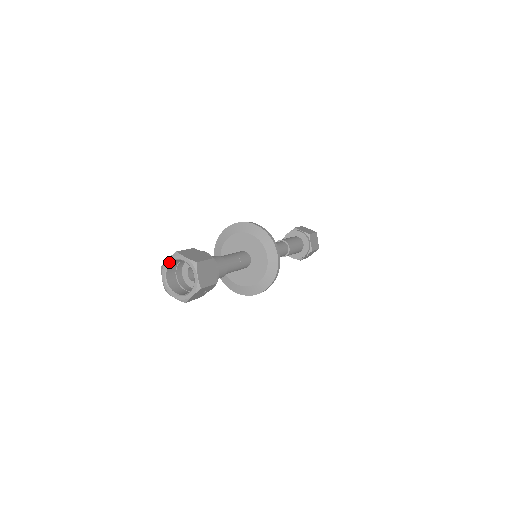
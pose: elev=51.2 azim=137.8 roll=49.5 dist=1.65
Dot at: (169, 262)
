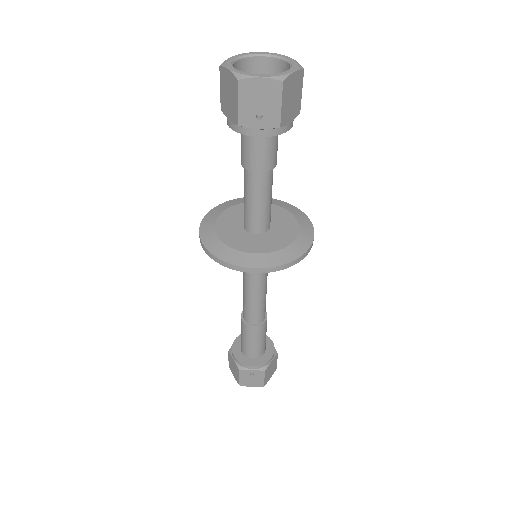
Dot at: (263, 53)
